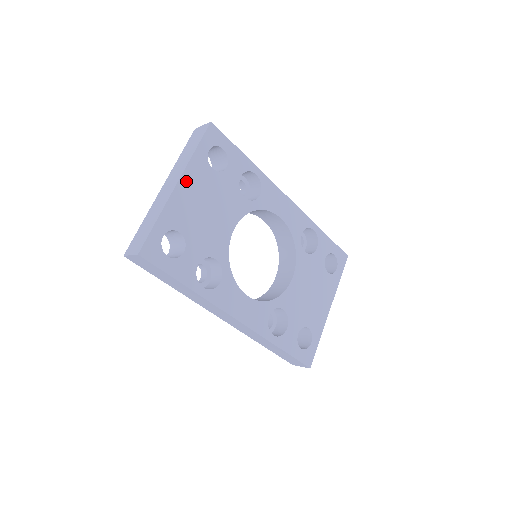
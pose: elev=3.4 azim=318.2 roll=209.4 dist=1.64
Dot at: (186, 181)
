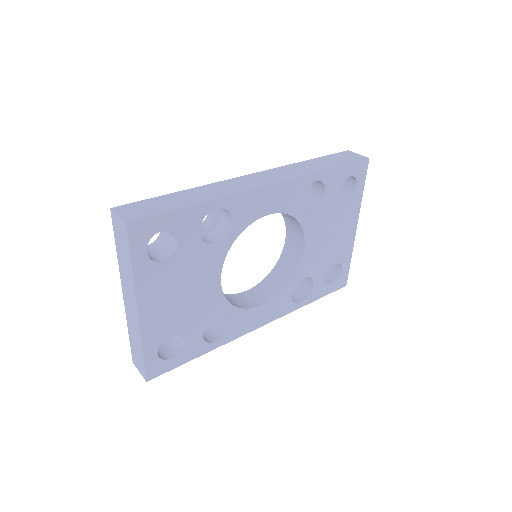
Dot at: (145, 301)
